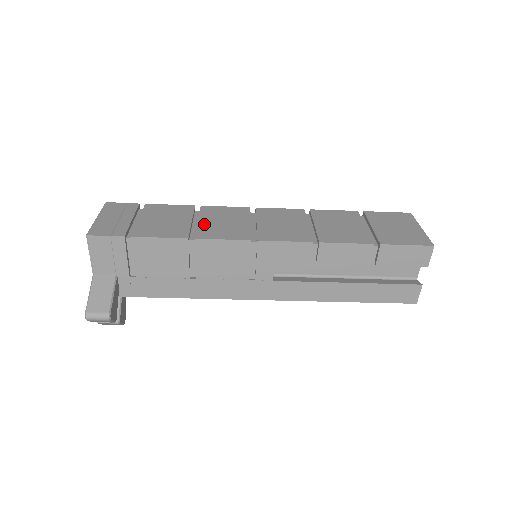
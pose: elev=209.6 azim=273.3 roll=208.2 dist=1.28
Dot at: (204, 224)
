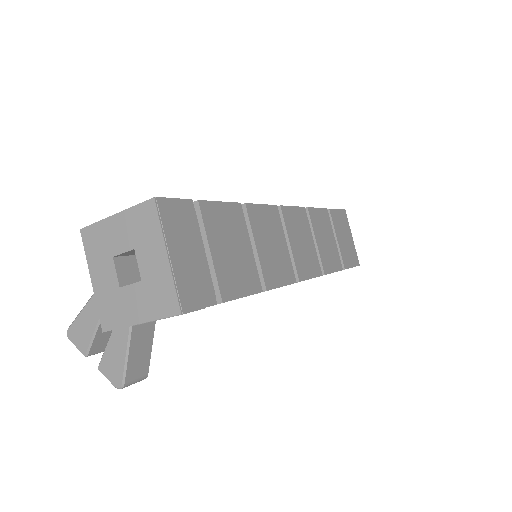
Dot at: (263, 254)
